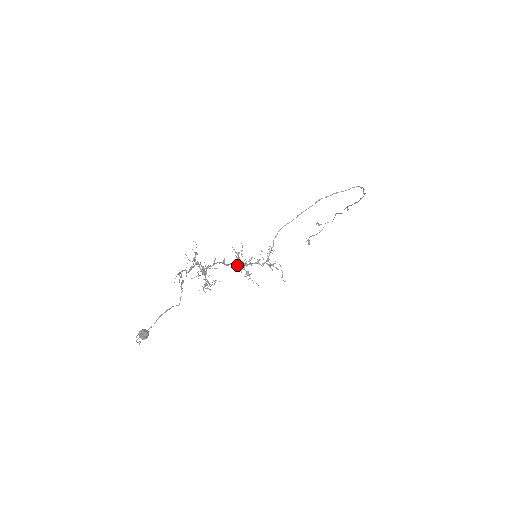
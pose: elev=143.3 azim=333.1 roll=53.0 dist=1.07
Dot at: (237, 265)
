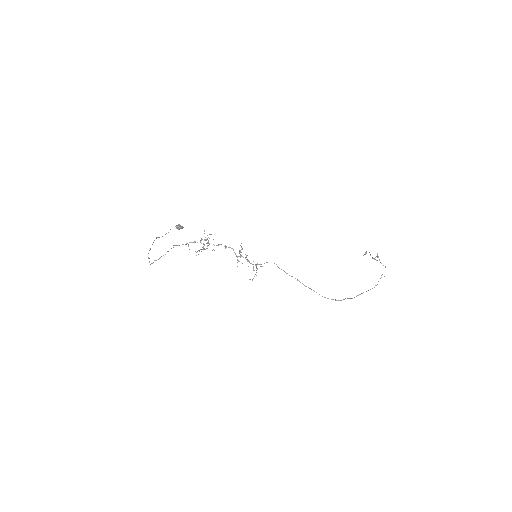
Dot at: (235, 253)
